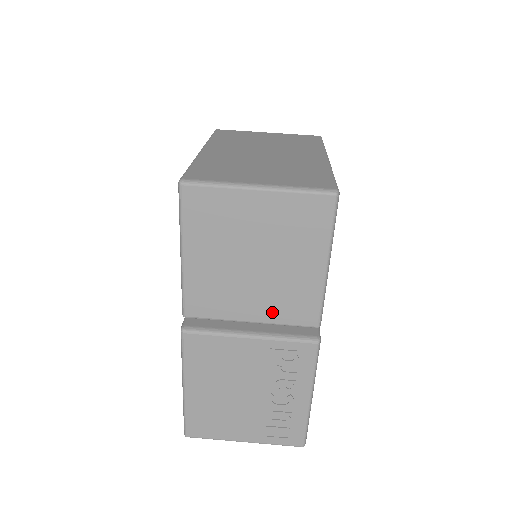
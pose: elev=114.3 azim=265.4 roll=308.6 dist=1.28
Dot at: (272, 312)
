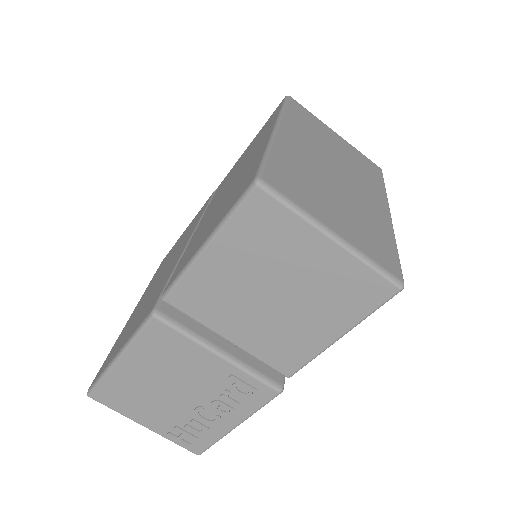
Dot at: (256, 344)
